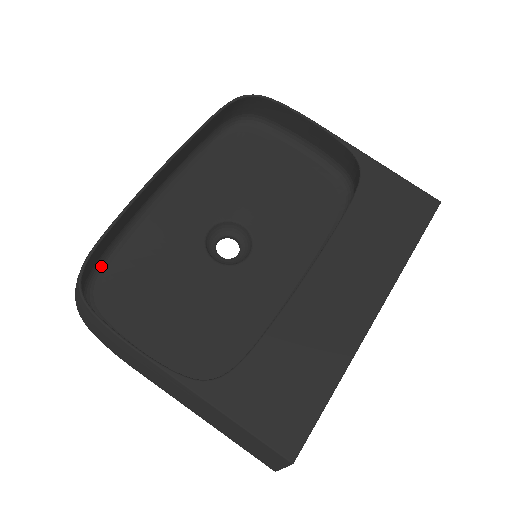
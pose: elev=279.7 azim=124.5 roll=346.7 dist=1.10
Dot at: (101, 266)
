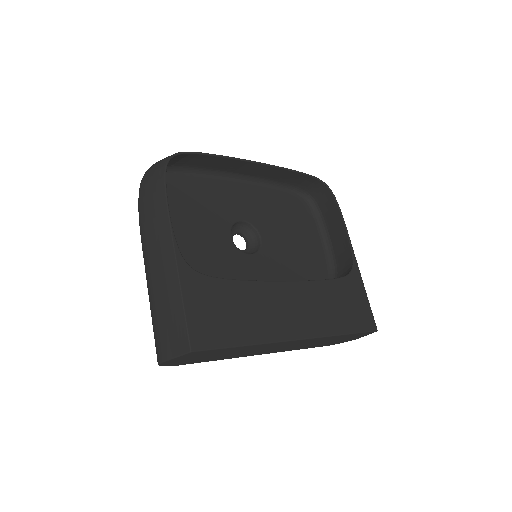
Dot at: (175, 171)
